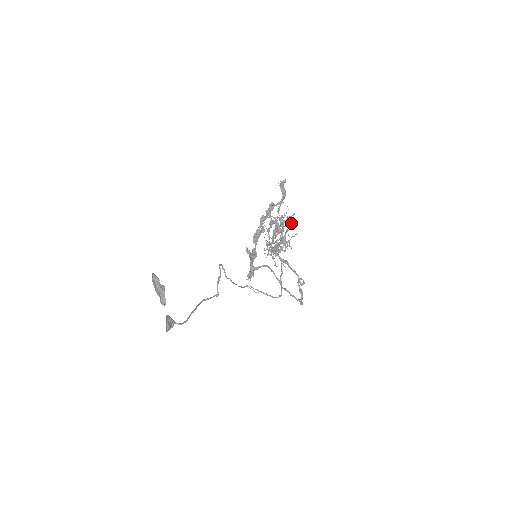
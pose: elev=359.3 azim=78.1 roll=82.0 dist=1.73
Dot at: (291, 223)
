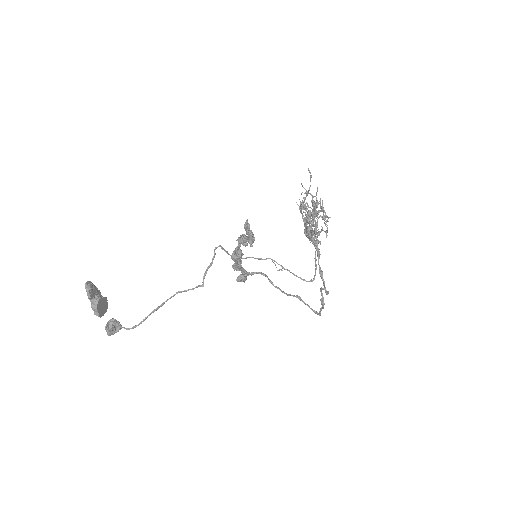
Dot at: (312, 230)
